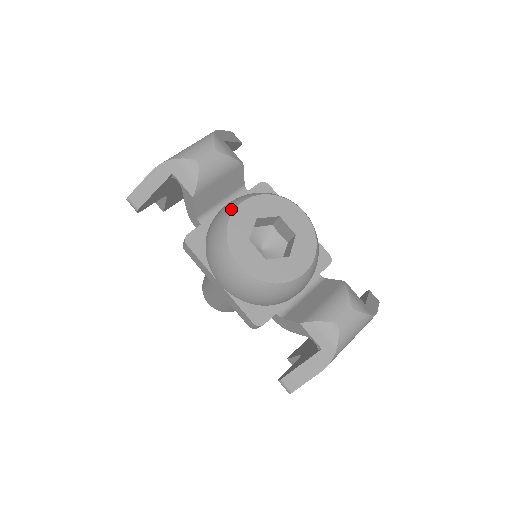
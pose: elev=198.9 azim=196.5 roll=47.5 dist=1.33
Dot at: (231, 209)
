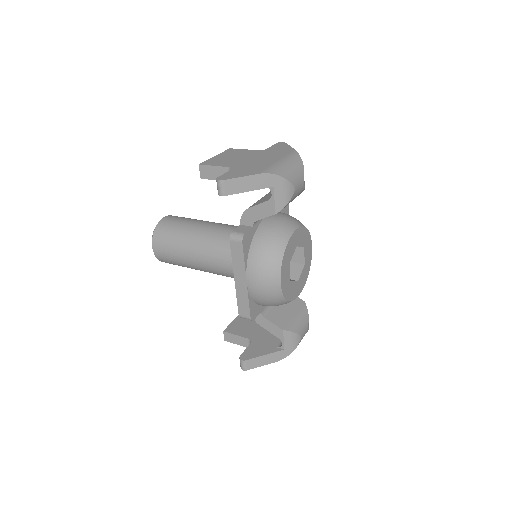
Dot at: (289, 233)
